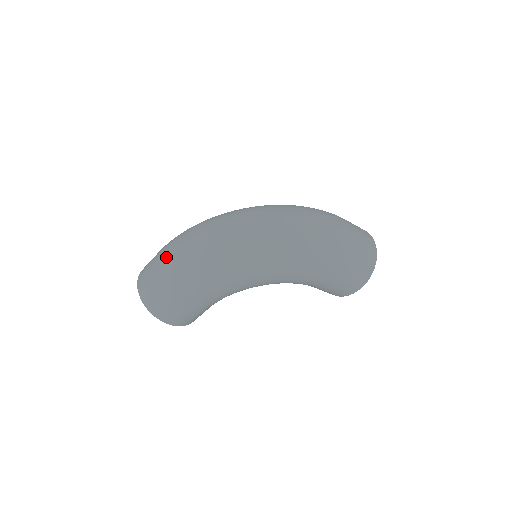
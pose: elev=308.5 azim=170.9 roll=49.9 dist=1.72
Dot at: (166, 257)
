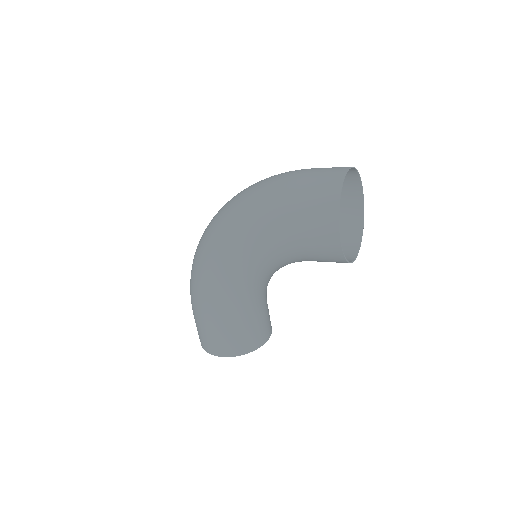
Dot at: occluded
